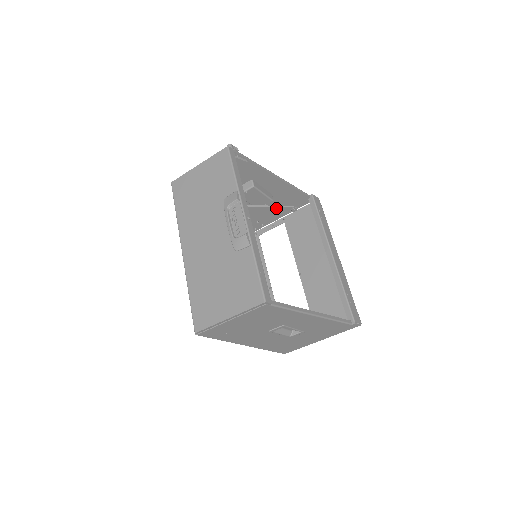
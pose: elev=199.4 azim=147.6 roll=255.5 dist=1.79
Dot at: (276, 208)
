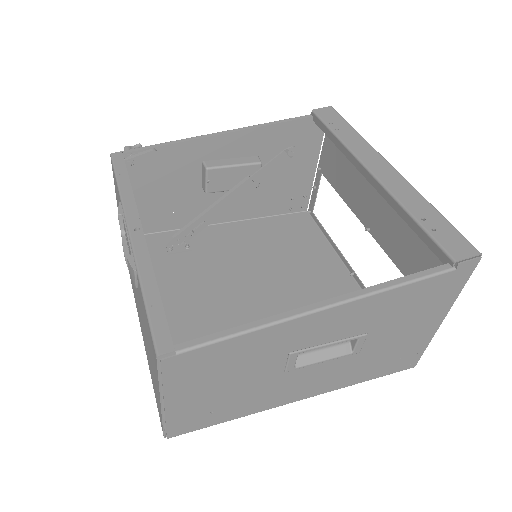
Dot at: (264, 170)
